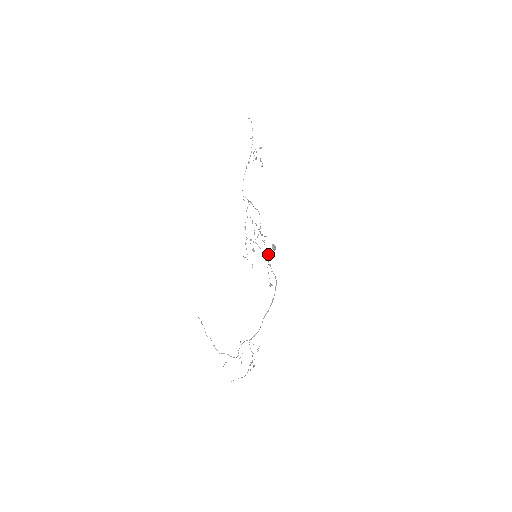
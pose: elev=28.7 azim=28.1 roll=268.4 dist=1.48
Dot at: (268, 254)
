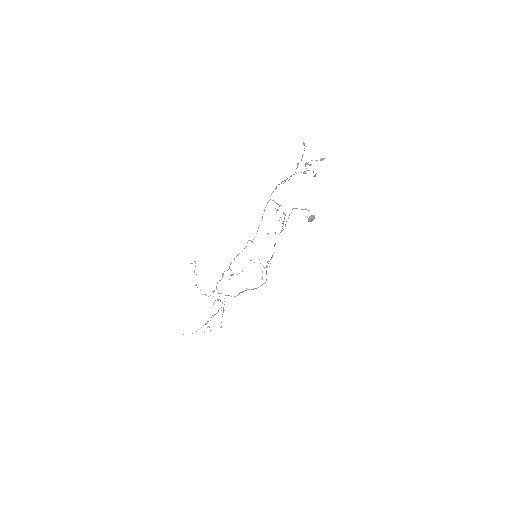
Dot at: occluded
